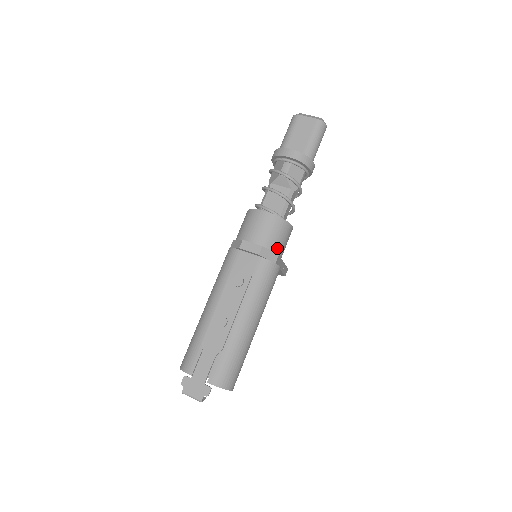
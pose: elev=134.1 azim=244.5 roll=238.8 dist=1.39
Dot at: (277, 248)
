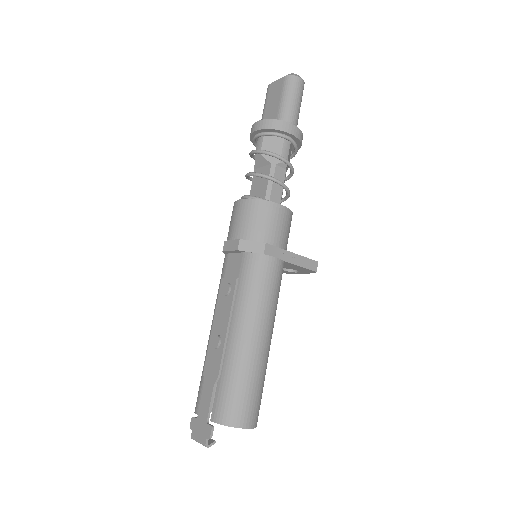
Dot at: (262, 236)
